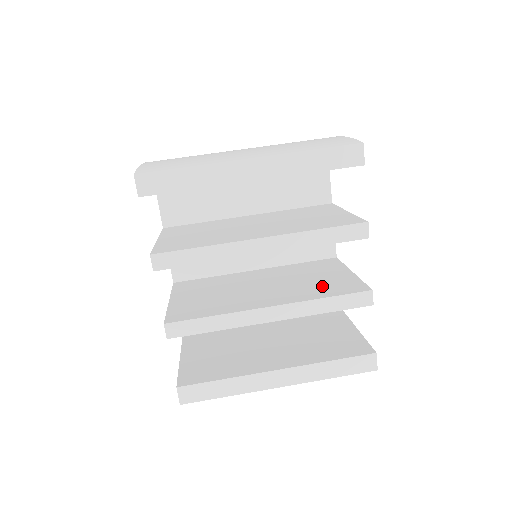
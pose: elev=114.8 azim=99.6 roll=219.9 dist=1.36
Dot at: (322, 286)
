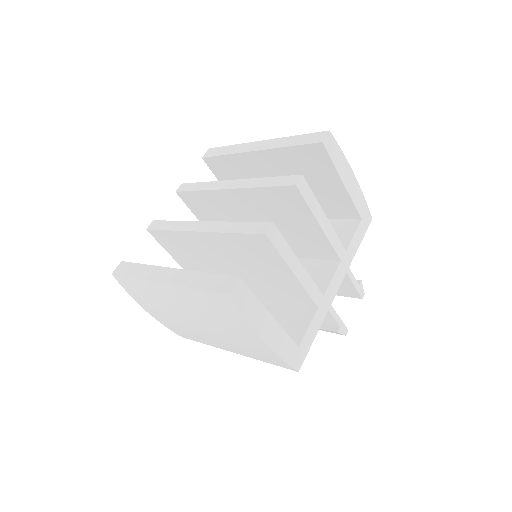
Dot at: occluded
